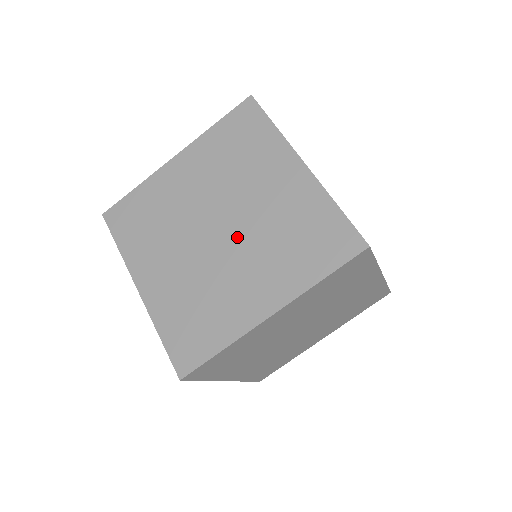
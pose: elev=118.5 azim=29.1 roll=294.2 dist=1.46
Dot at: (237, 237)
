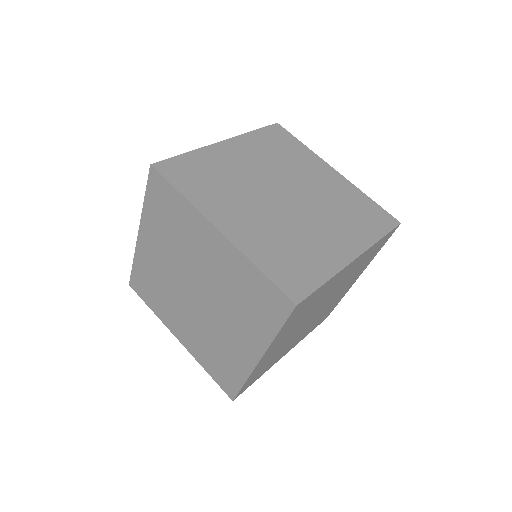
Dot at: (209, 300)
